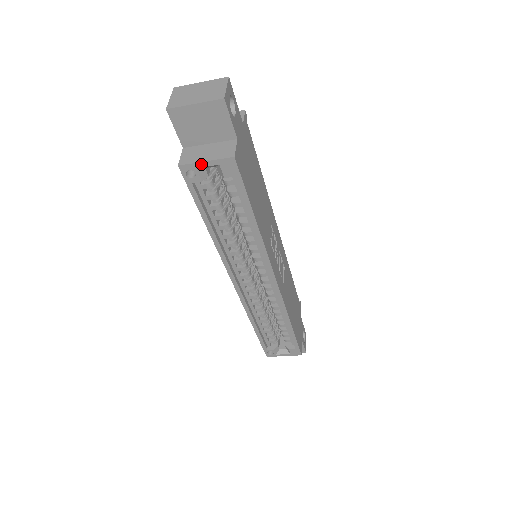
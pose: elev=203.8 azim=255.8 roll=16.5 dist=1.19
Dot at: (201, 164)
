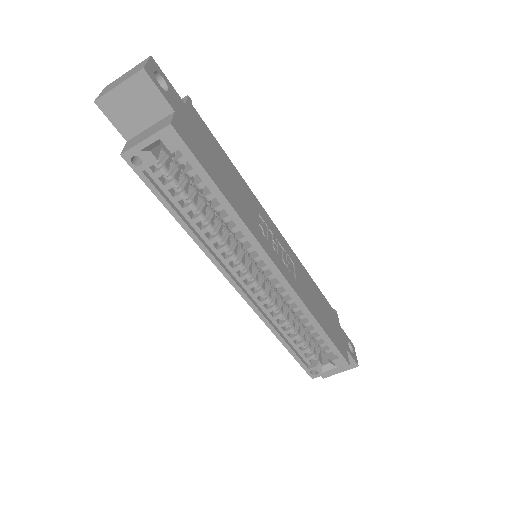
Dot at: (142, 145)
